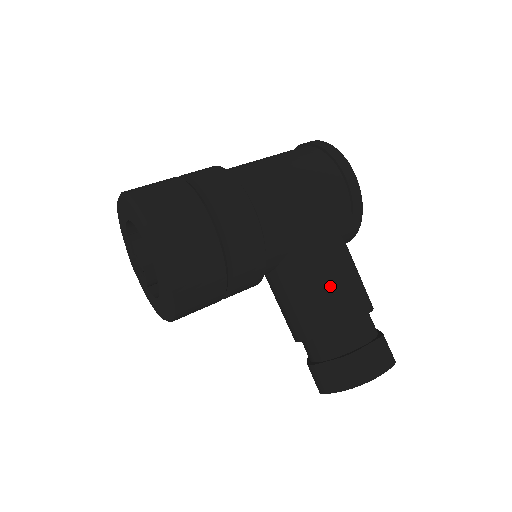
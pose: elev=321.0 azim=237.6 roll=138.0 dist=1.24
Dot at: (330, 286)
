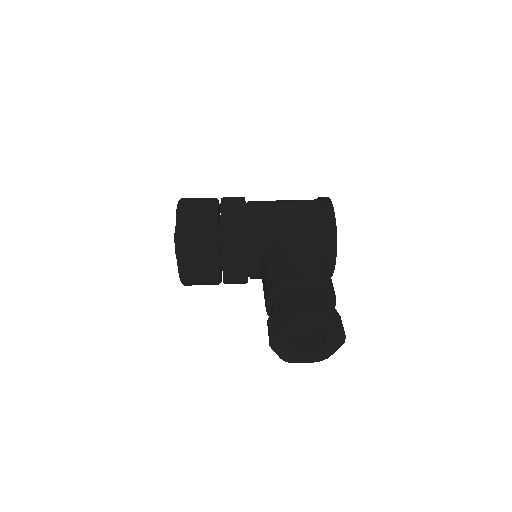
Dot at: (290, 258)
